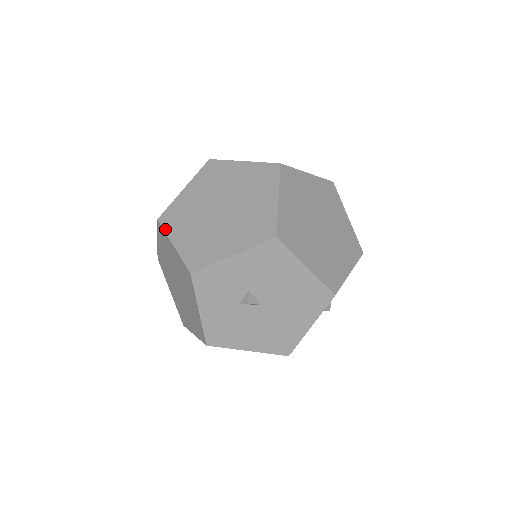
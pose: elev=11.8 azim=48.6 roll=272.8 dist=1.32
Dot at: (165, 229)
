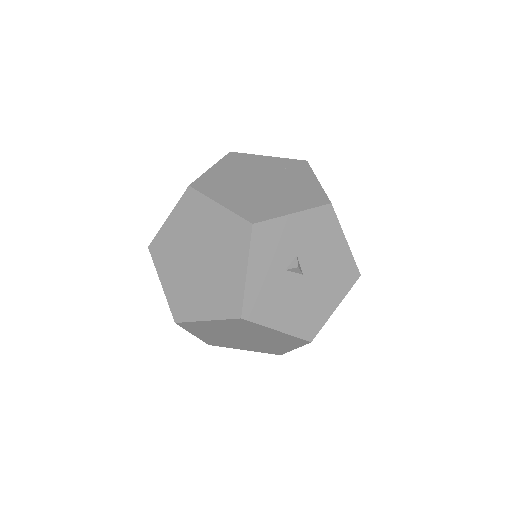
Dot at: (203, 192)
